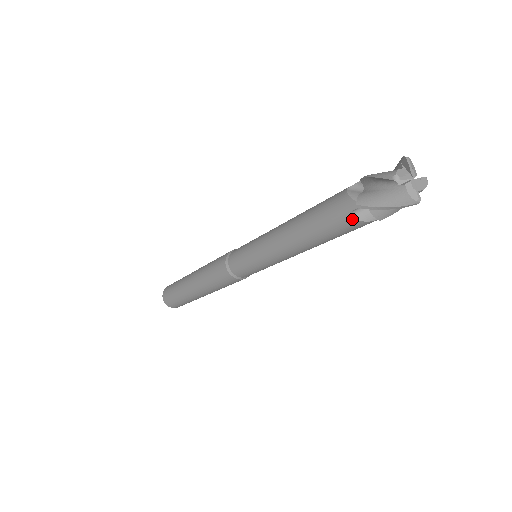
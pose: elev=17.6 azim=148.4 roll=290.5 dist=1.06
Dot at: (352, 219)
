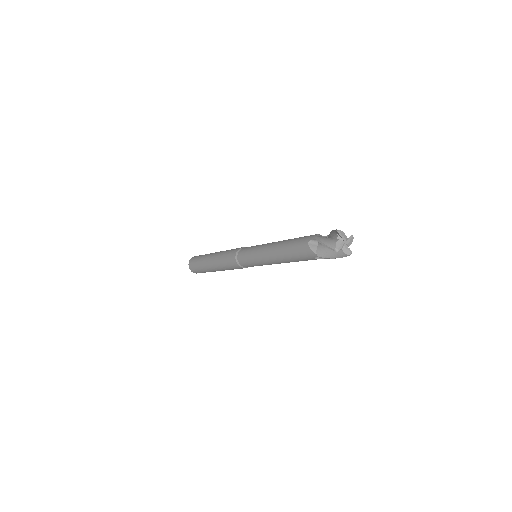
Dot at: (316, 259)
